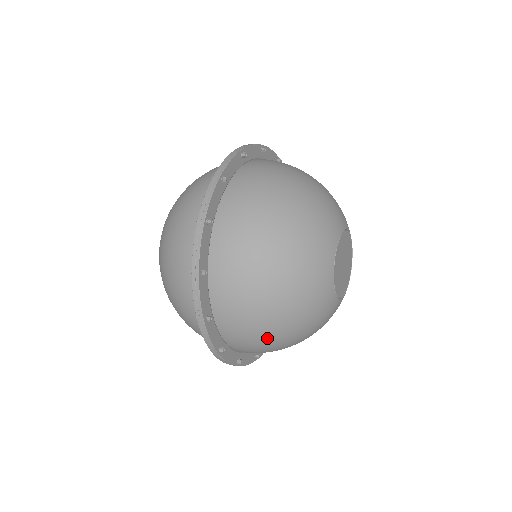
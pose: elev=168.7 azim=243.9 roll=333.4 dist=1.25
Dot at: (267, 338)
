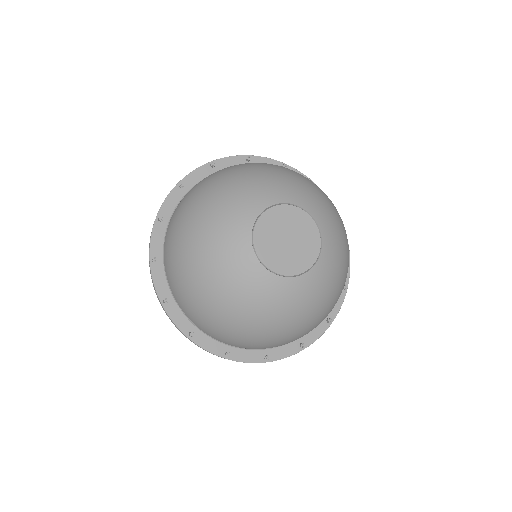
Dot at: (184, 218)
